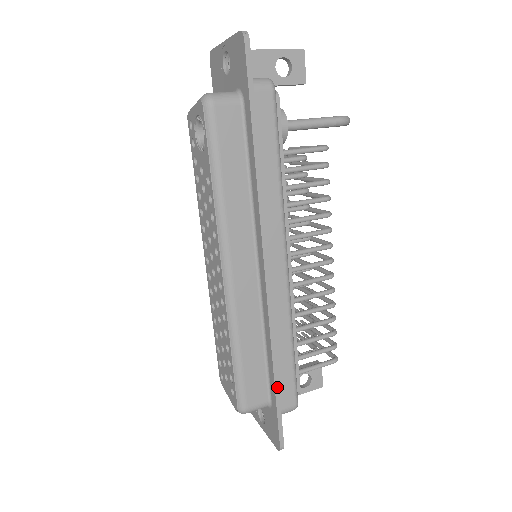
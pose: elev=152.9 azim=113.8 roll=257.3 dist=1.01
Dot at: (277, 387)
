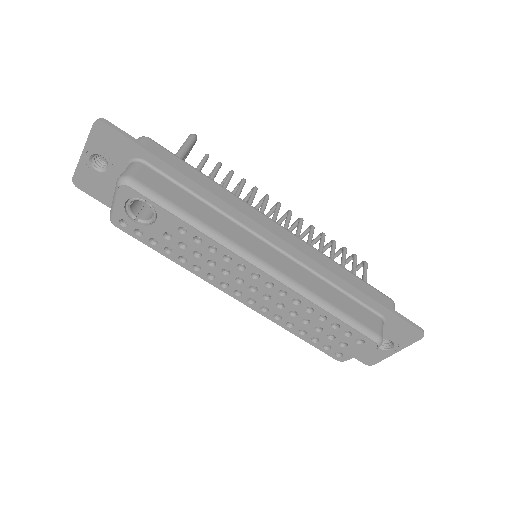
Dot at: (373, 298)
